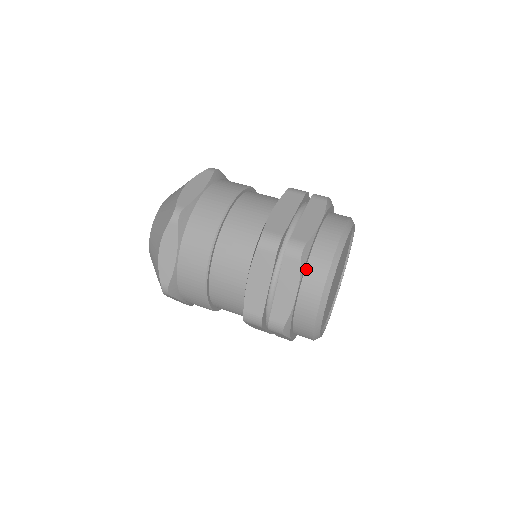
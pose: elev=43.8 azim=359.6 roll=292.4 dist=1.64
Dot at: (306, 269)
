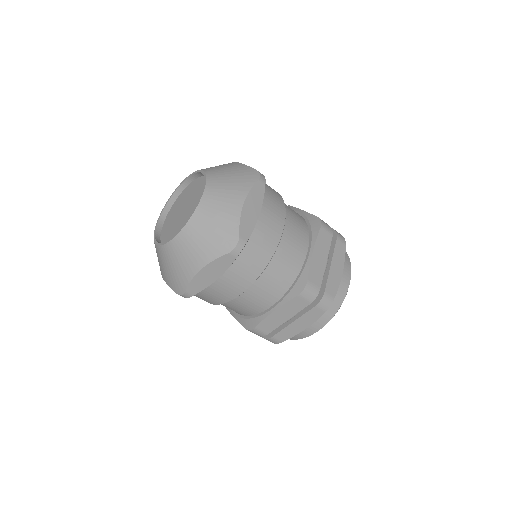
Dot at: occluded
